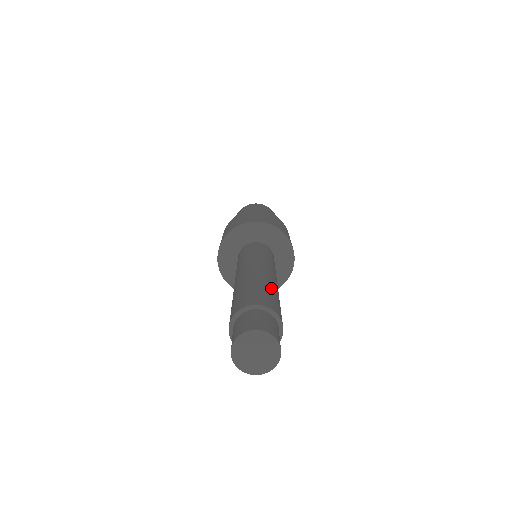
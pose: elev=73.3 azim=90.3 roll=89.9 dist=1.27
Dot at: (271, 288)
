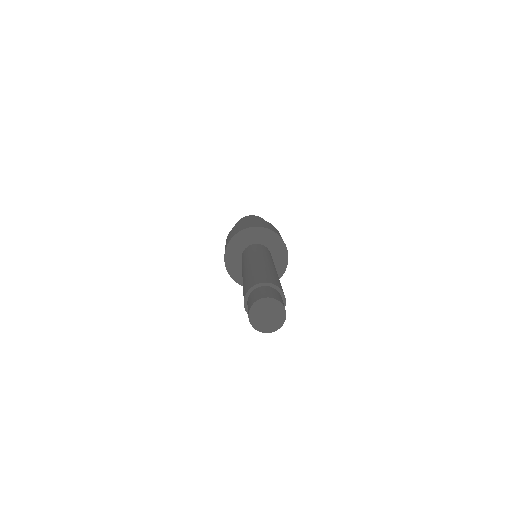
Dot at: occluded
